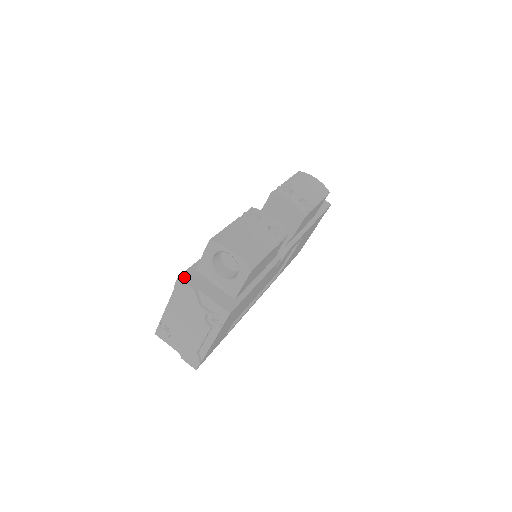
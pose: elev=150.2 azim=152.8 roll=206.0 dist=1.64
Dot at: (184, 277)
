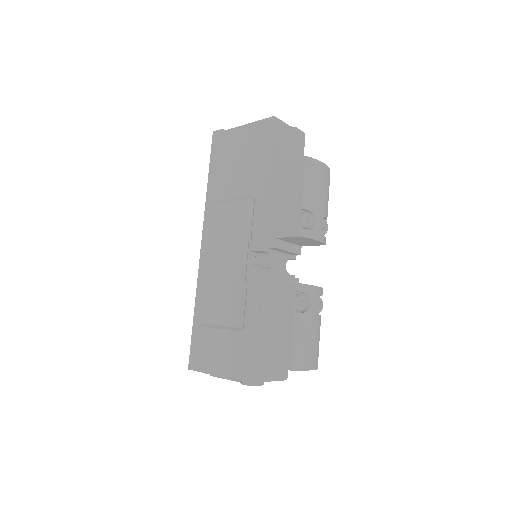
Dot at: (254, 382)
